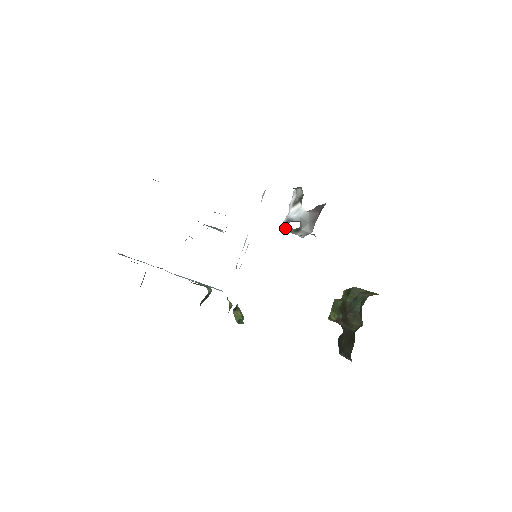
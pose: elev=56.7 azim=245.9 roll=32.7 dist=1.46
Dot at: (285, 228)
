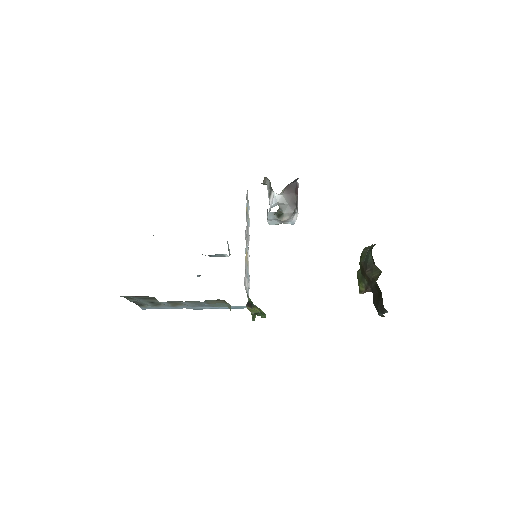
Dot at: (268, 217)
